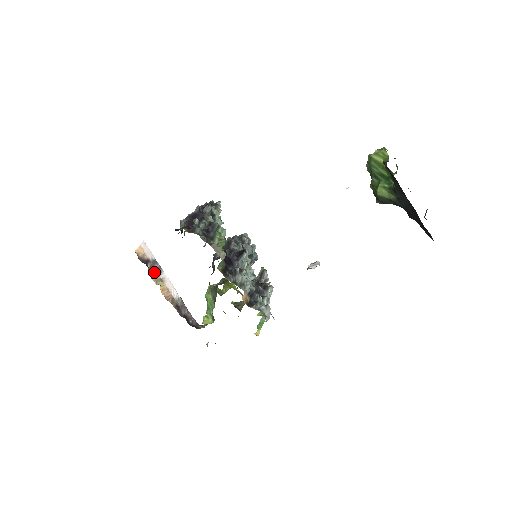
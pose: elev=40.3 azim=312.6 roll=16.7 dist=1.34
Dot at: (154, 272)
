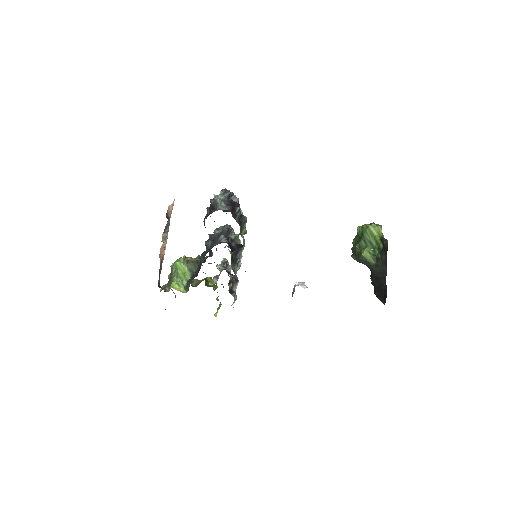
Dot at: (166, 230)
